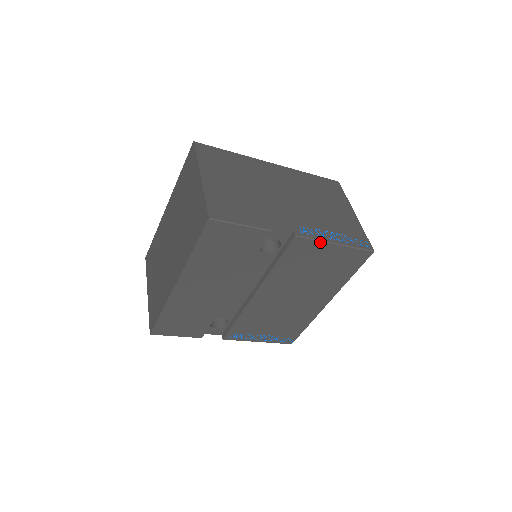
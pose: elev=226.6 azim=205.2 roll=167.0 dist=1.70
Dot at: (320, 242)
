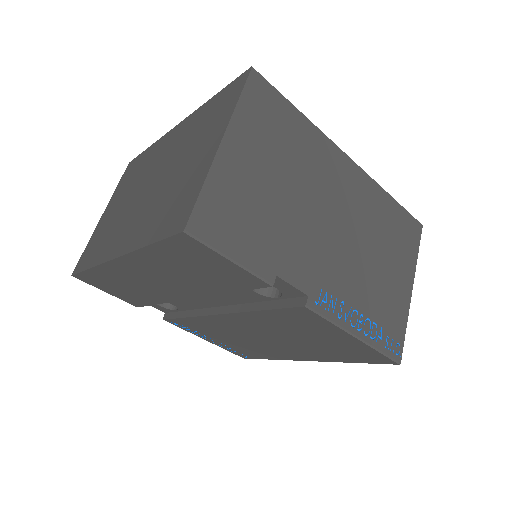
Dot at: (335, 326)
